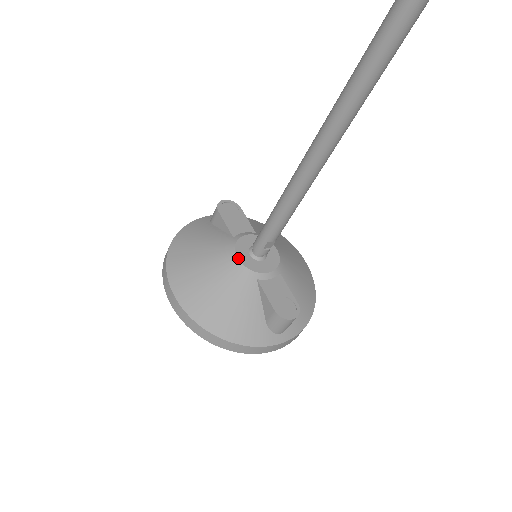
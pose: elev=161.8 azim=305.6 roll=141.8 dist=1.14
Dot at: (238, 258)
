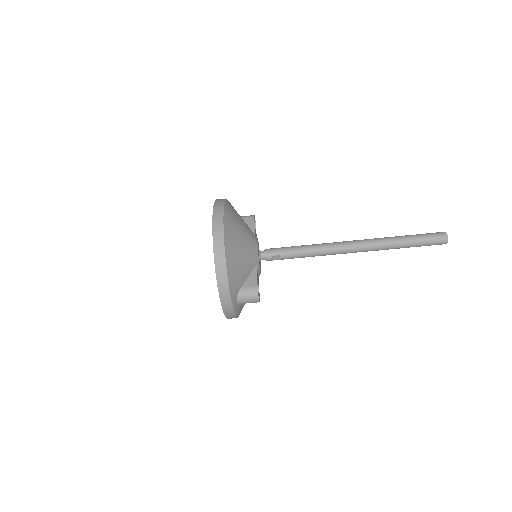
Dot at: occluded
